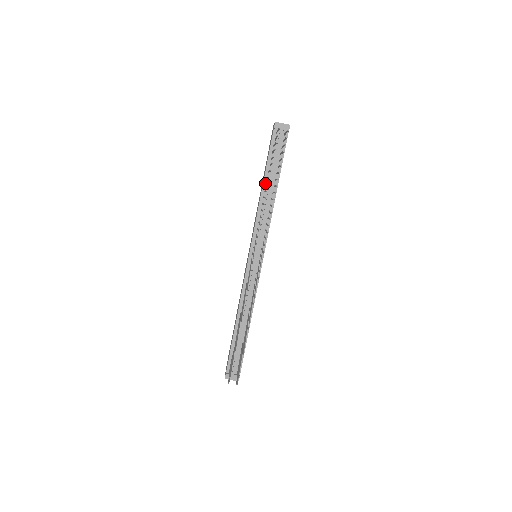
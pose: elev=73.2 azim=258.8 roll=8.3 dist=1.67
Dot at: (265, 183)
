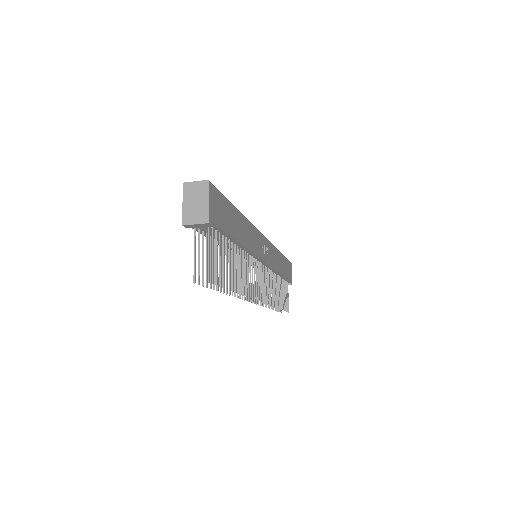
Dot at: (221, 245)
